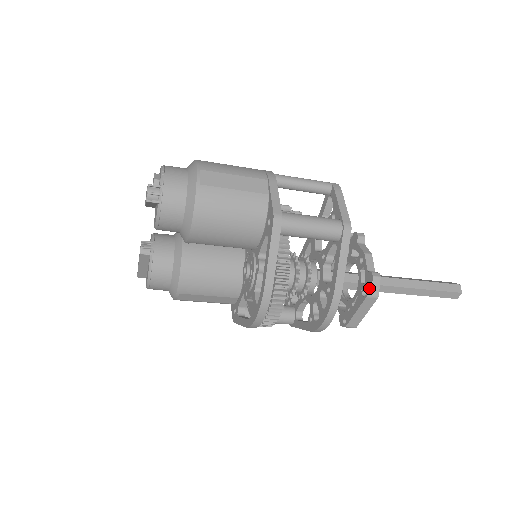
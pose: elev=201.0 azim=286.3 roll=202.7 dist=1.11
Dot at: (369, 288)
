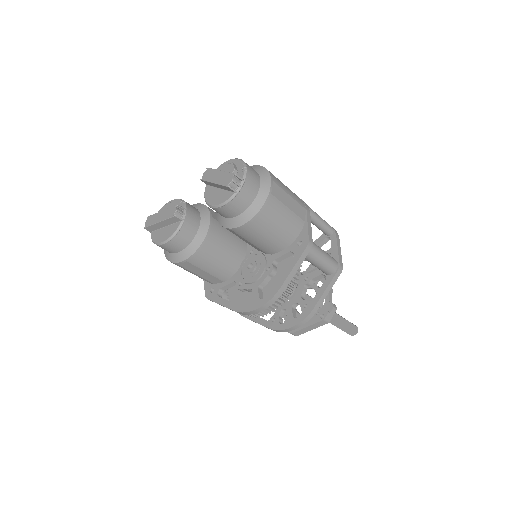
Dot at: (328, 314)
